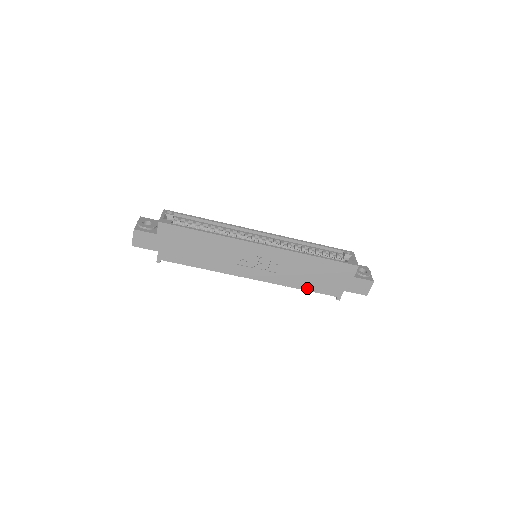
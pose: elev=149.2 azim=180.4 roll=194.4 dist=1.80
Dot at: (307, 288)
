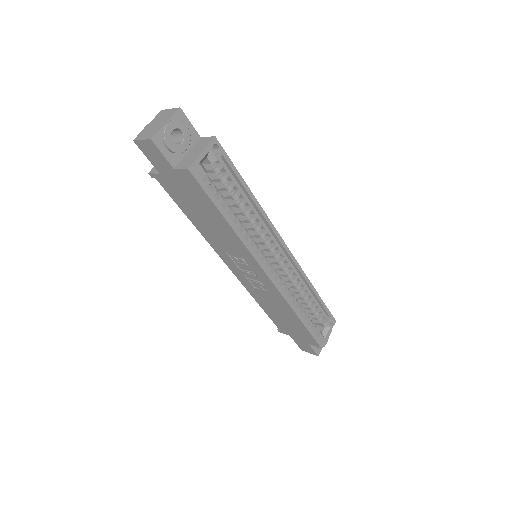
Dot at: (266, 310)
